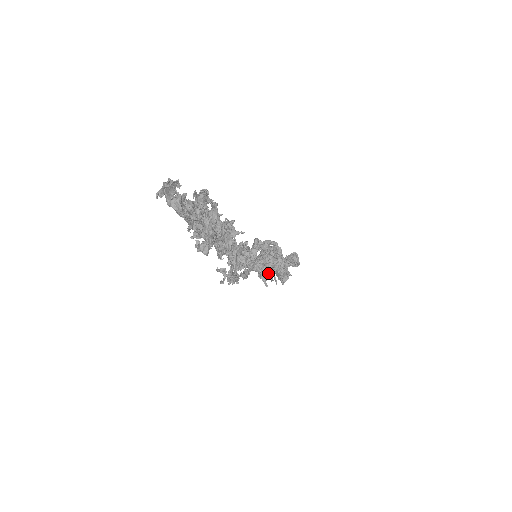
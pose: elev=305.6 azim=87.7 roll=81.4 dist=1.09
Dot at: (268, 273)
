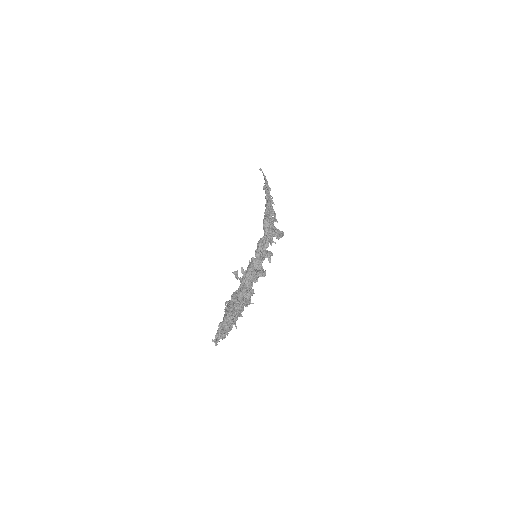
Dot at: occluded
